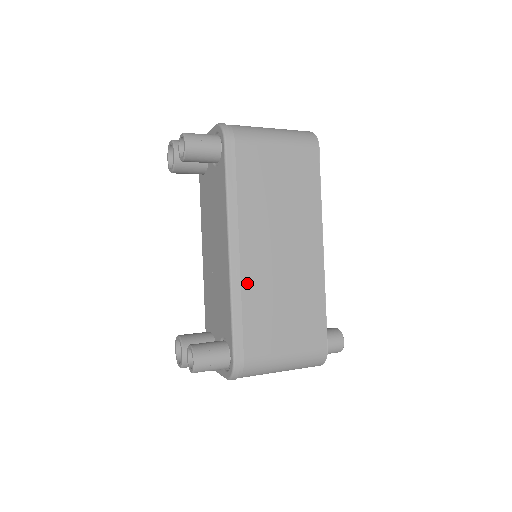
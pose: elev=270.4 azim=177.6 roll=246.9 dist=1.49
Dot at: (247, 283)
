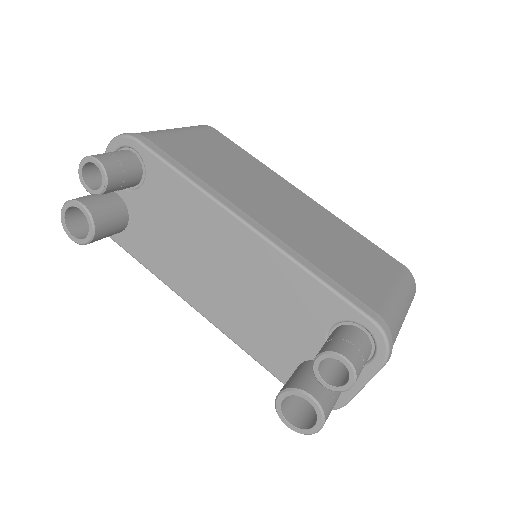
Dot at: (293, 244)
